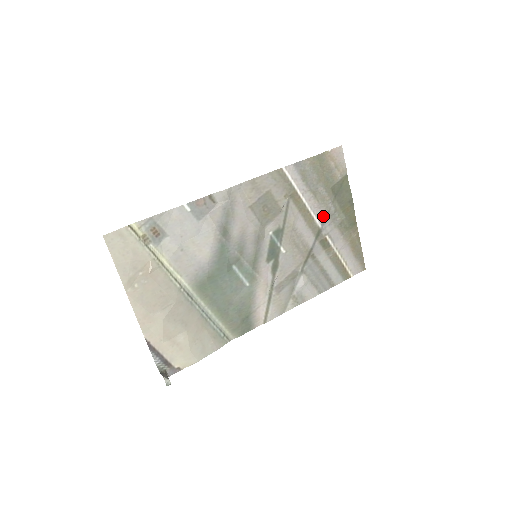
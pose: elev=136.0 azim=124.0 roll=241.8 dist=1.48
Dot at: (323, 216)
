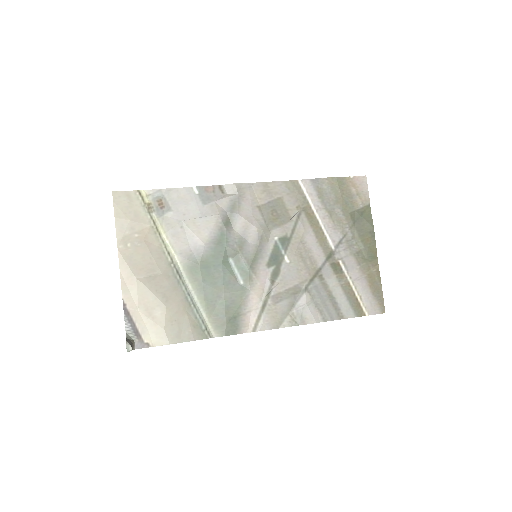
Dot at: (338, 239)
